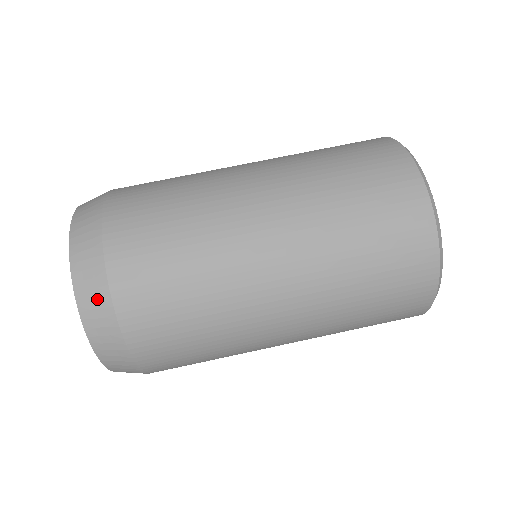
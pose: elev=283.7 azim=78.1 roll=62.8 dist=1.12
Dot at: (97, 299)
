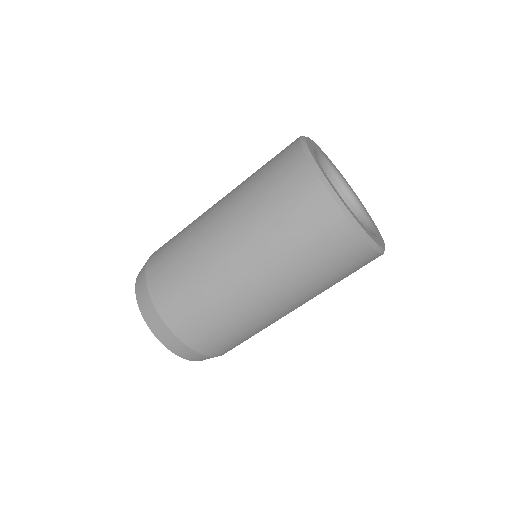
Dot at: (196, 357)
